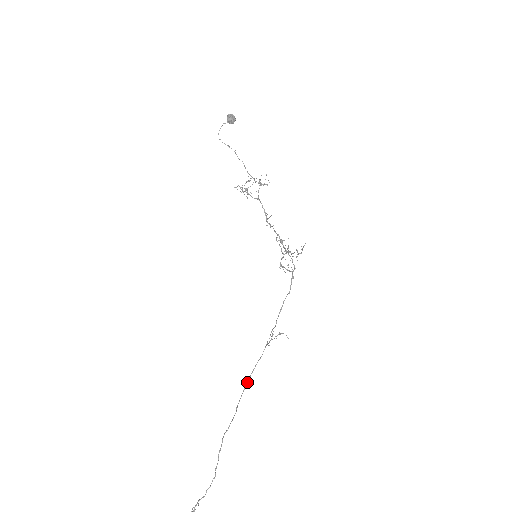
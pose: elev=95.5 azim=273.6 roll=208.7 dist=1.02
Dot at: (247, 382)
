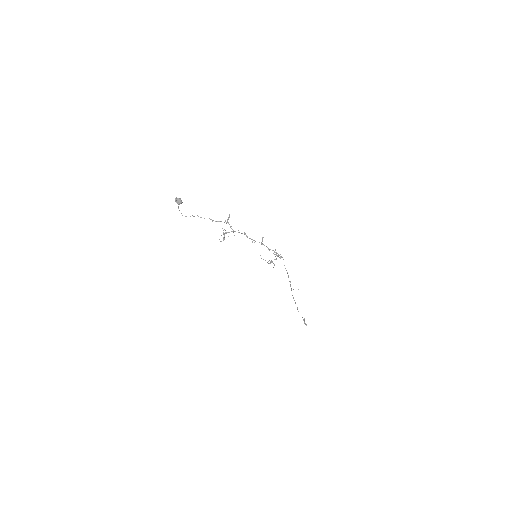
Dot at: (293, 297)
